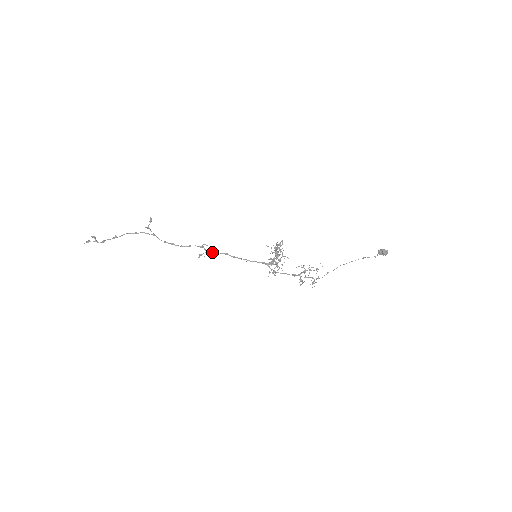
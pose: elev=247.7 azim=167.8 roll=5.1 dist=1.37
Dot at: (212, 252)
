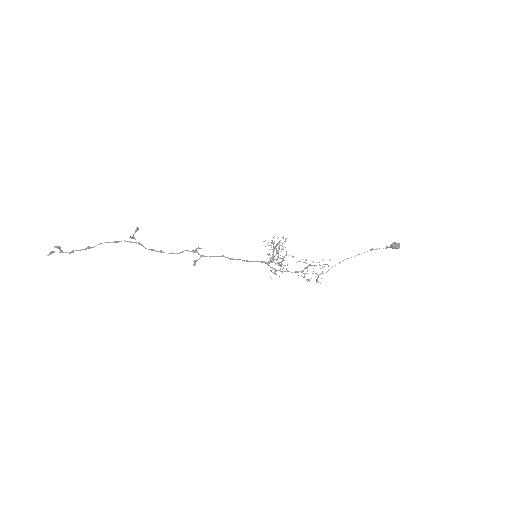
Dot at: (207, 256)
